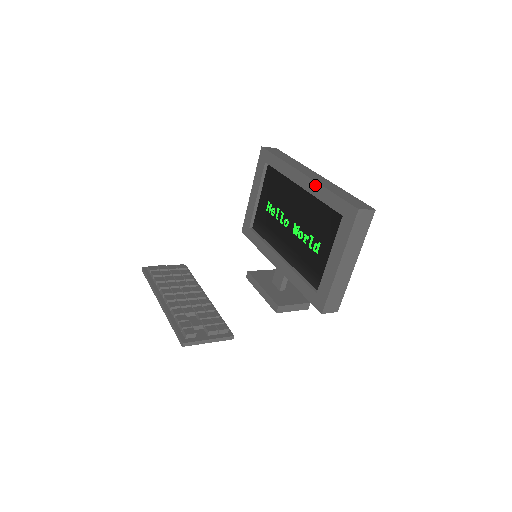
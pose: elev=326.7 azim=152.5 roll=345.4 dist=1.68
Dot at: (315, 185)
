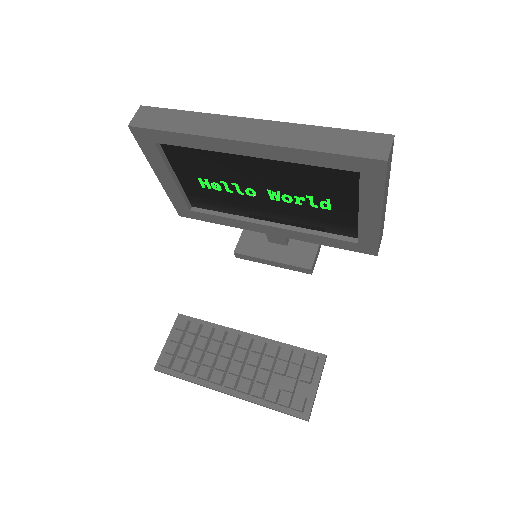
Dot at: (281, 151)
